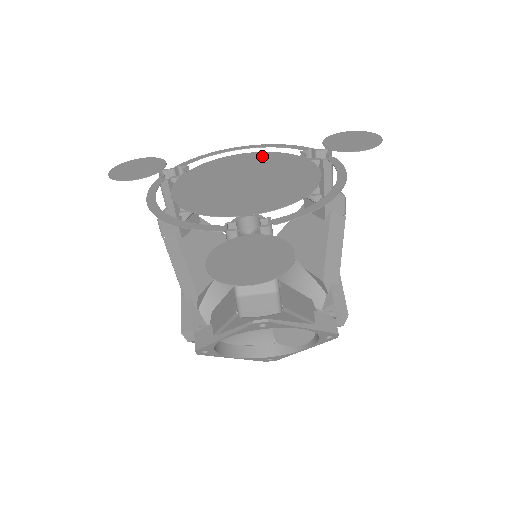
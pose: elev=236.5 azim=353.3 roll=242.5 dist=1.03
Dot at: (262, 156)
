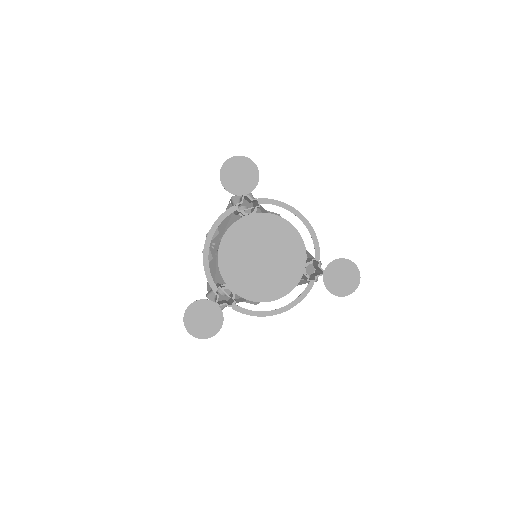
Dot at: (295, 241)
